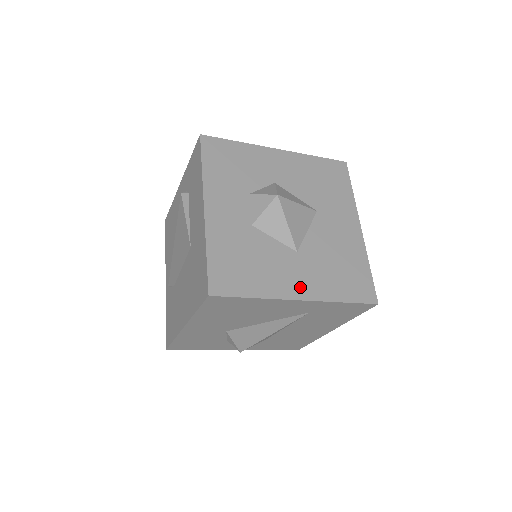
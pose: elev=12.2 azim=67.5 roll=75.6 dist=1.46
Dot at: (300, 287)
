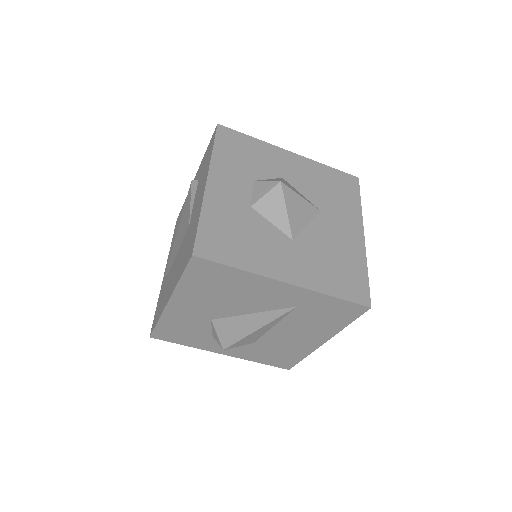
Dot at: (289, 271)
